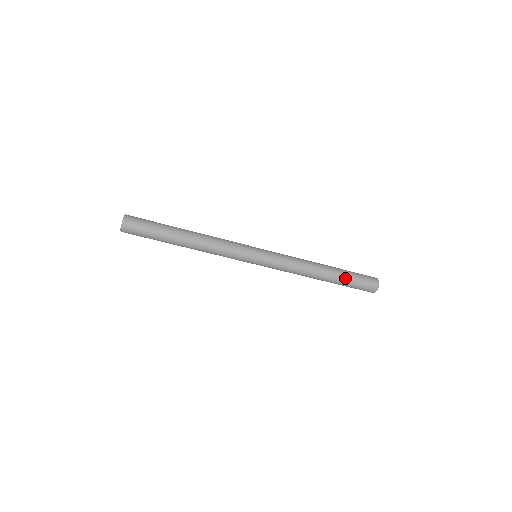
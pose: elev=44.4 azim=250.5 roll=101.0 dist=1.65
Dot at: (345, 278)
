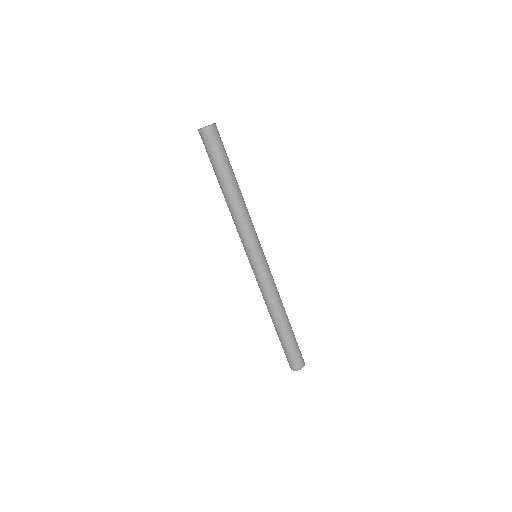
Dot at: (289, 339)
